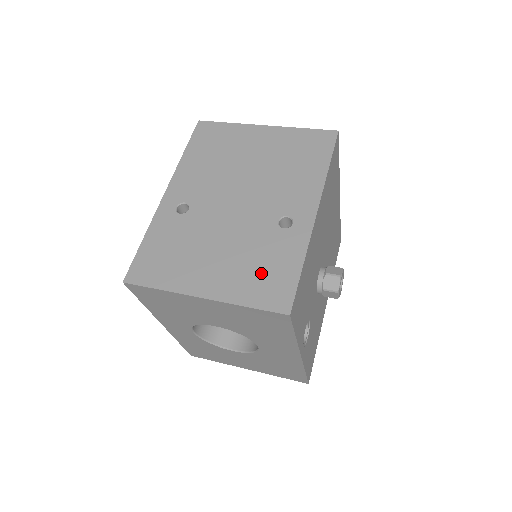
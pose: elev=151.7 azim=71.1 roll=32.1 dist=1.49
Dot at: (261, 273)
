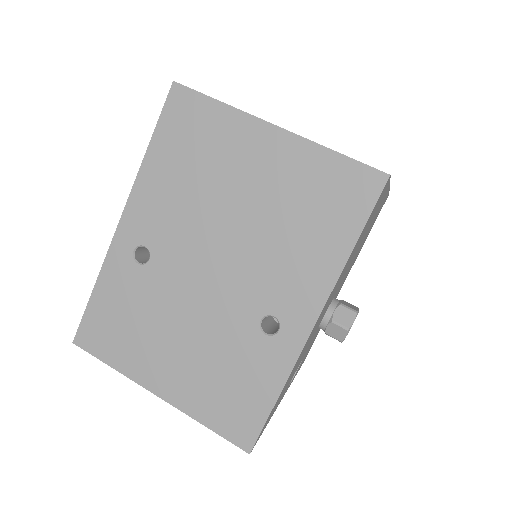
Dot at: (226, 389)
